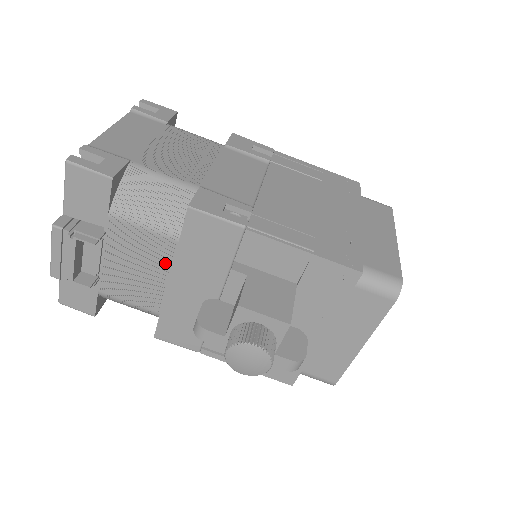
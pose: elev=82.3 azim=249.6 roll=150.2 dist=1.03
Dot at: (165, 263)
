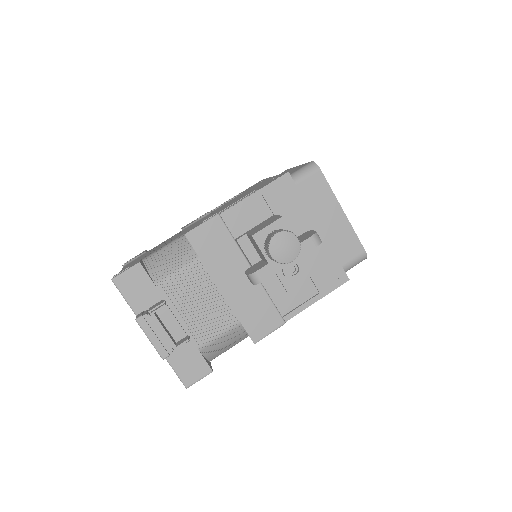
Dot at: (208, 282)
